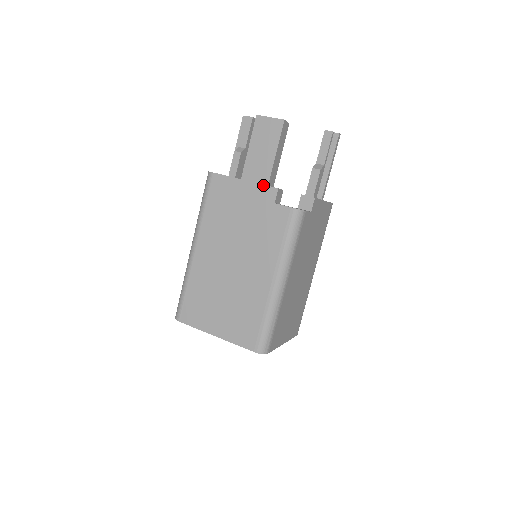
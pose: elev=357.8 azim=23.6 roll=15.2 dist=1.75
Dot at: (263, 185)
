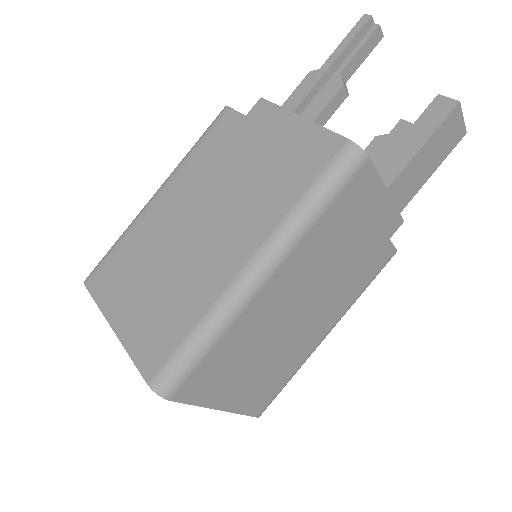
Dot at: (398, 210)
